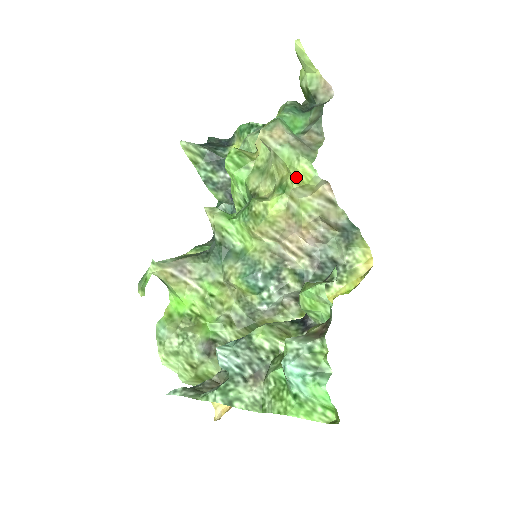
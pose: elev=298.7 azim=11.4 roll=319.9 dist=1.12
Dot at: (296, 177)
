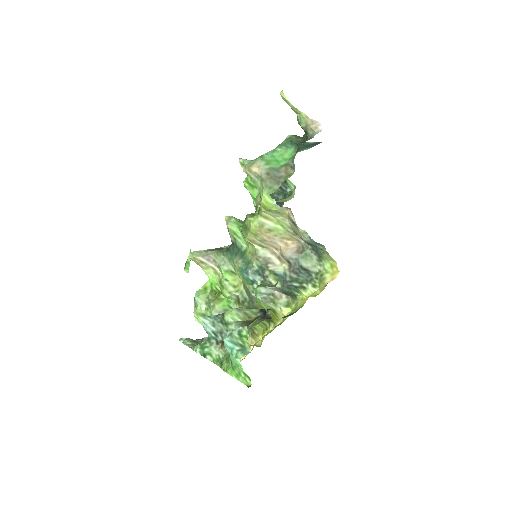
Dot at: (262, 204)
